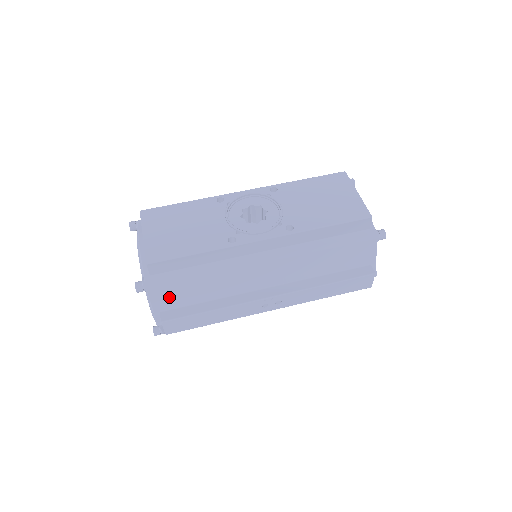
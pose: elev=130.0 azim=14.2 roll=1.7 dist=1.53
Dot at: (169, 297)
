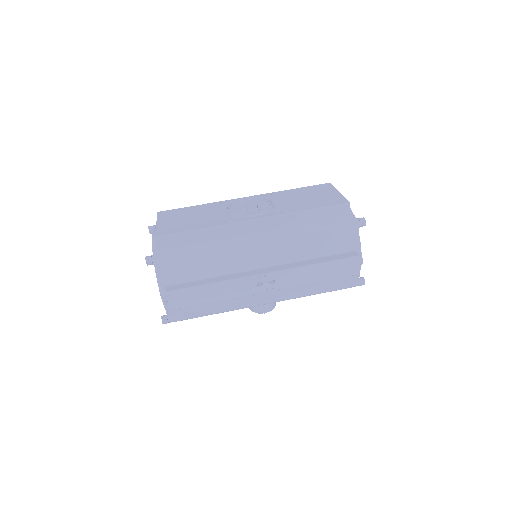
Dot at: (174, 271)
